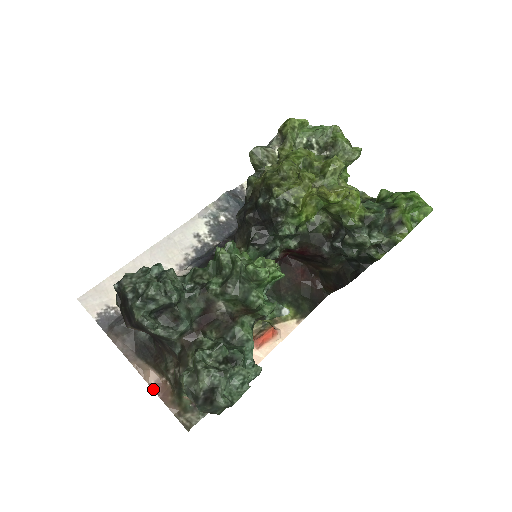
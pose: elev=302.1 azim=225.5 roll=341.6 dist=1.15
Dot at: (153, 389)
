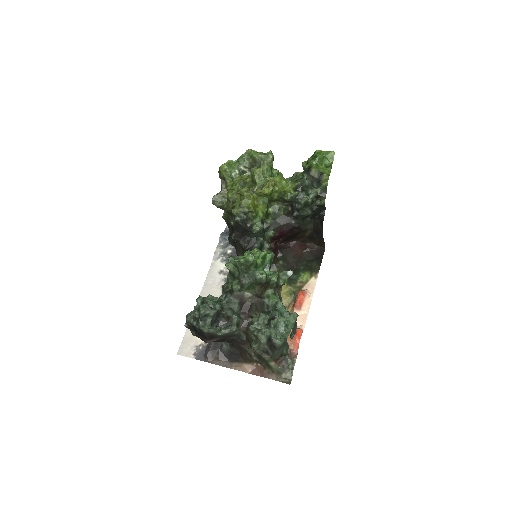
Dot at: (253, 374)
